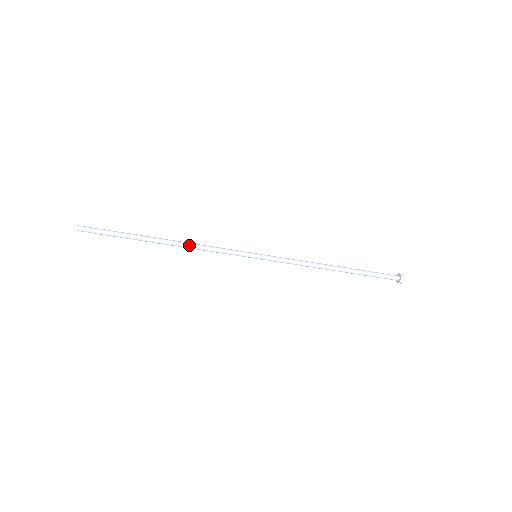
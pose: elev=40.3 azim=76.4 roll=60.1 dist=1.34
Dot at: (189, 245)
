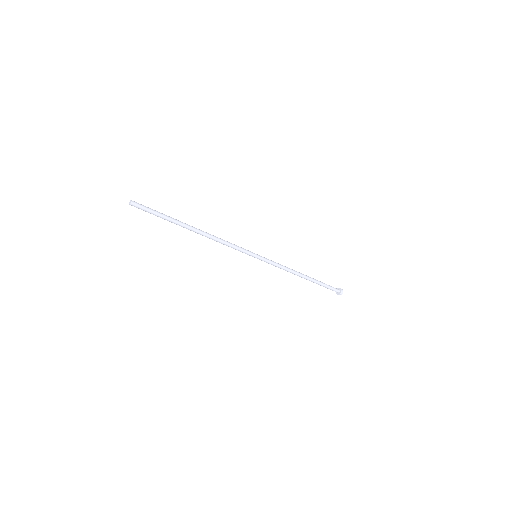
Dot at: (212, 239)
